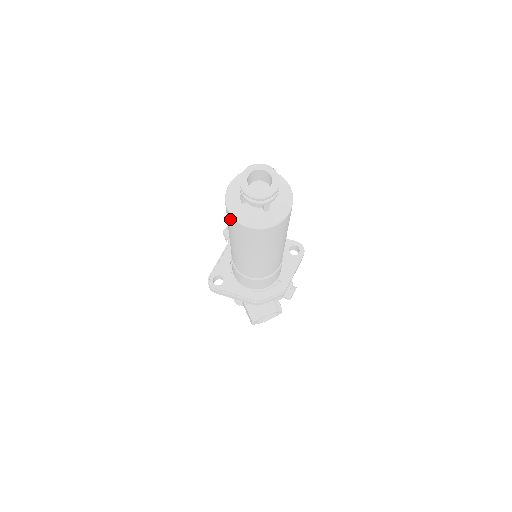
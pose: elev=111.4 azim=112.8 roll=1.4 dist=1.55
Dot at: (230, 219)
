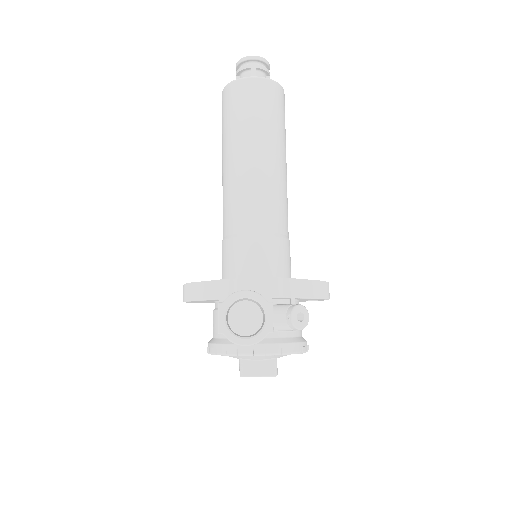
Dot at: (222, 102)
